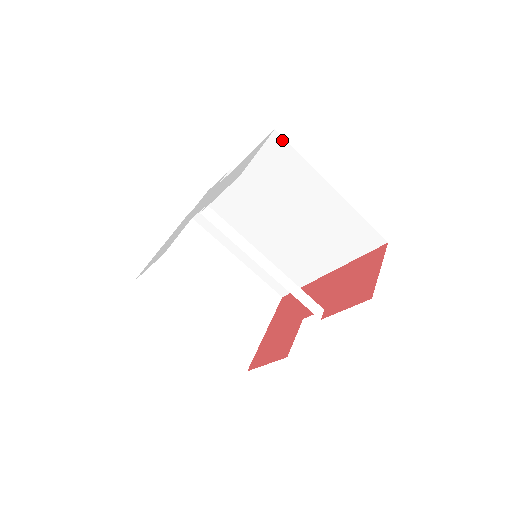
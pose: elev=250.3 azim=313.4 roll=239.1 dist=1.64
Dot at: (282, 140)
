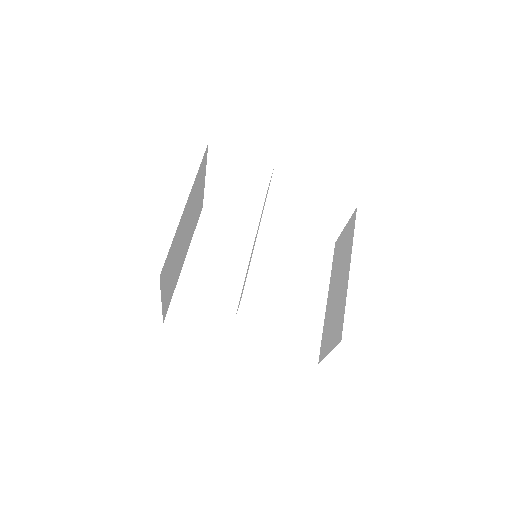
Dot at: (332, 250)
